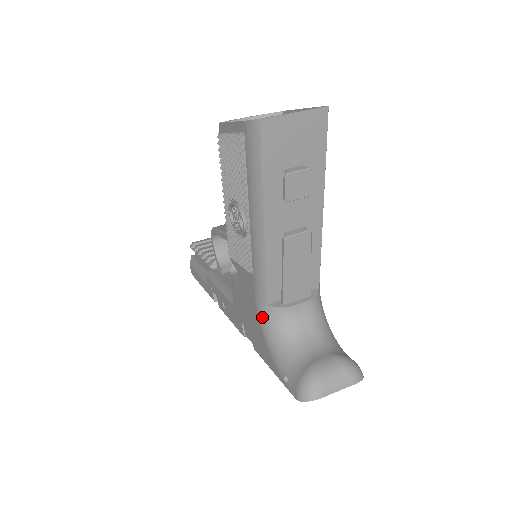
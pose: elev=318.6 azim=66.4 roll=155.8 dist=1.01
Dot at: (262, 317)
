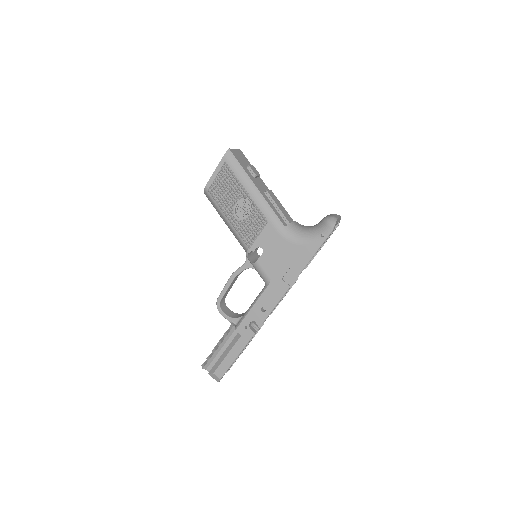
Dot at: (288, 236)
